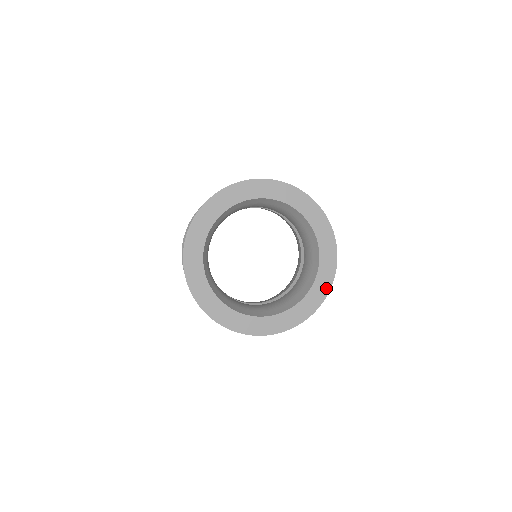
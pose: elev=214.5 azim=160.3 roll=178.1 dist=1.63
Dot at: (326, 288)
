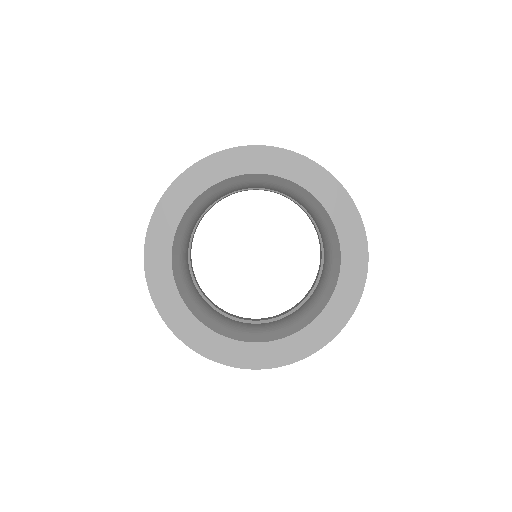
Dot at: (320, 341)
